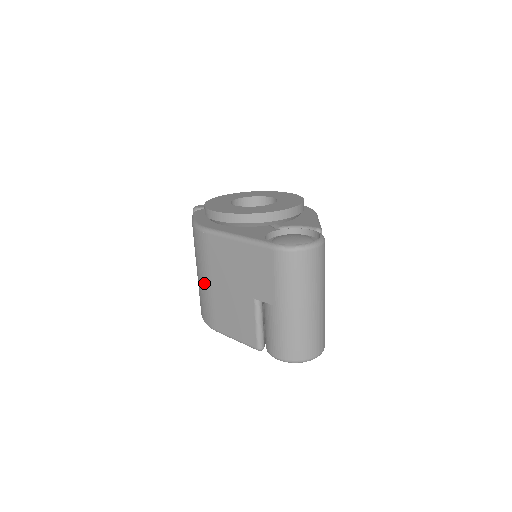
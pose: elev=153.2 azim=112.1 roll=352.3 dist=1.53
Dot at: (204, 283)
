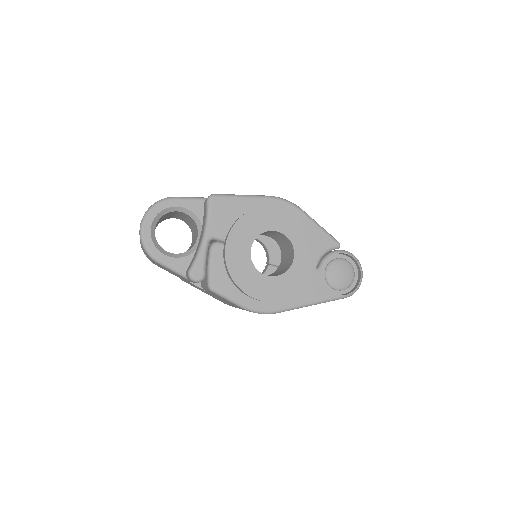
Dot at: occluded
